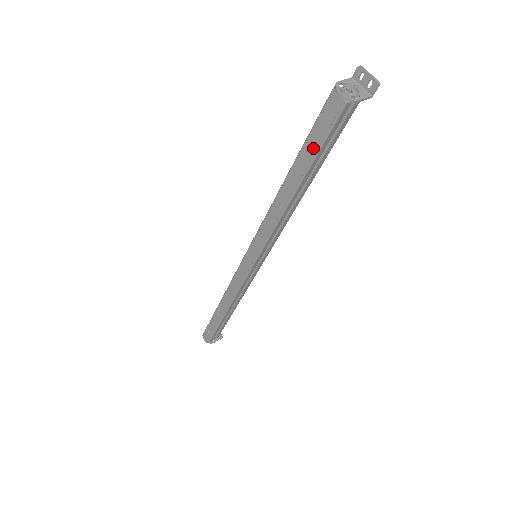
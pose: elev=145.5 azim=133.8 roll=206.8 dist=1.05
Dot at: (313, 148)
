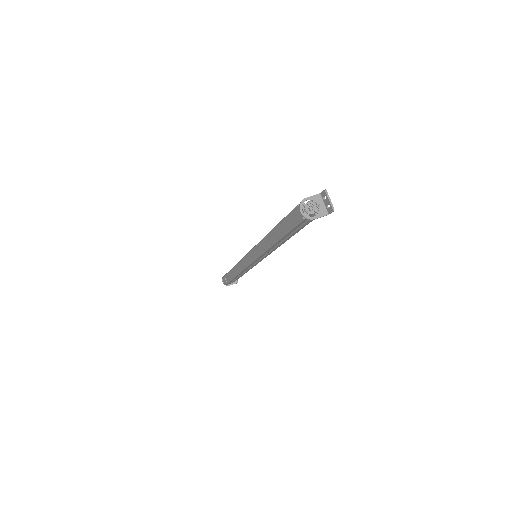
Dot at: (286, 228)
